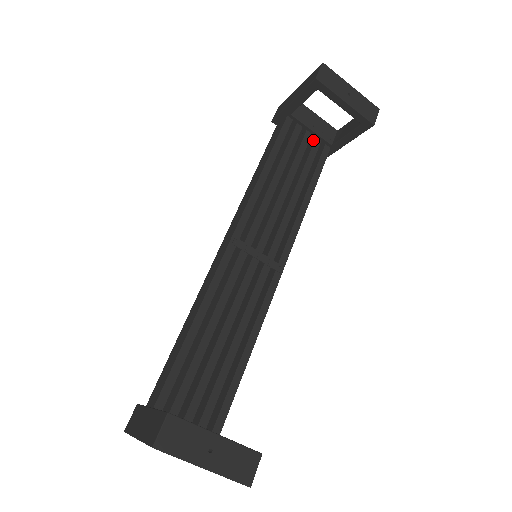
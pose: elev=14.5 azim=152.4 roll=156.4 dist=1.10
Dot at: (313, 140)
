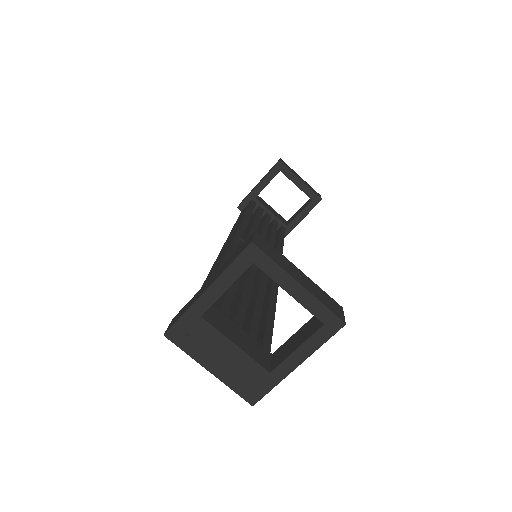
Dot at: (272, 221)
